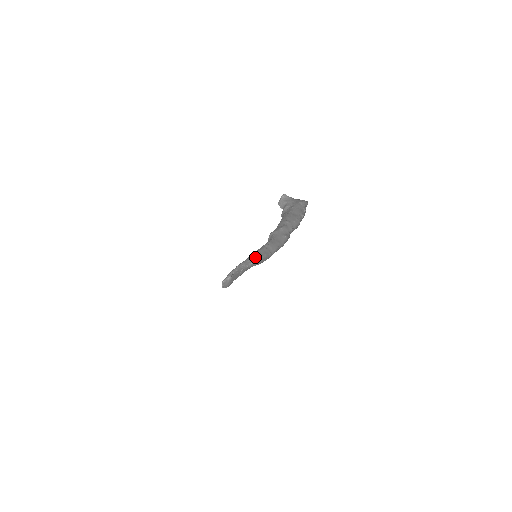
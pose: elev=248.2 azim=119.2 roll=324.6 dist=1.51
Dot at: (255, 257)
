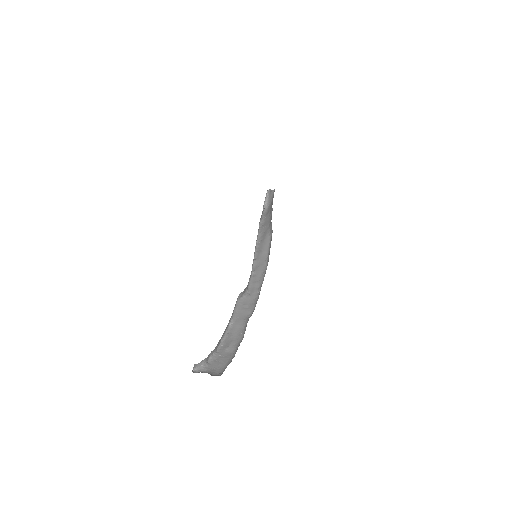
Dot at: occluded
